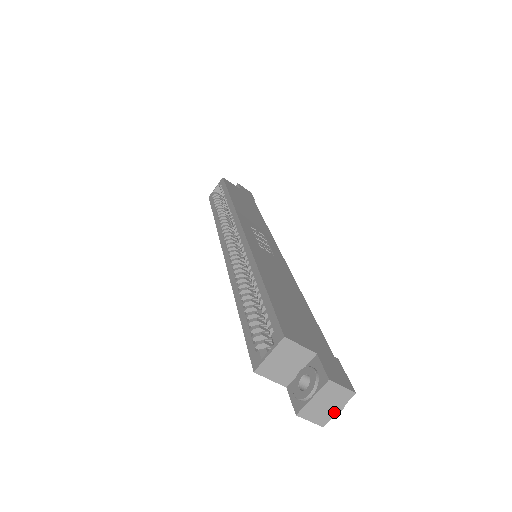
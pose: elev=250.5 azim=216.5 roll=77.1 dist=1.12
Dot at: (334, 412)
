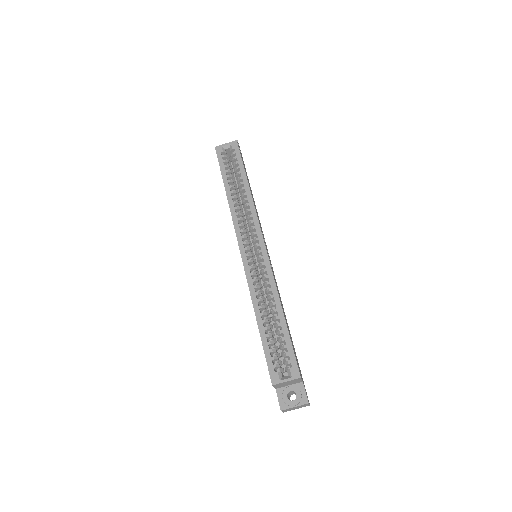
Dot at: (294, 409)
